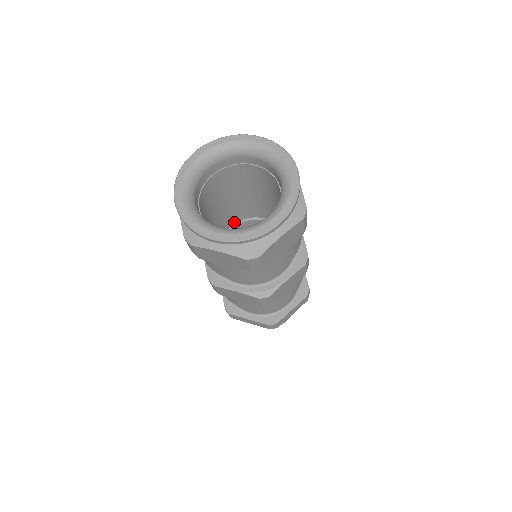
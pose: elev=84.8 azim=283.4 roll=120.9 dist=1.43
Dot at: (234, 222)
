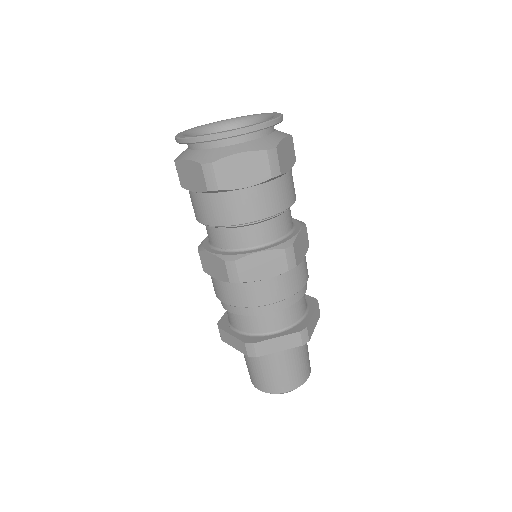
Dot at: occluded
